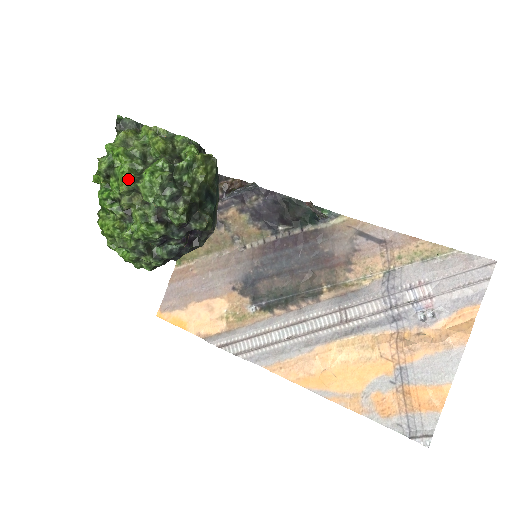
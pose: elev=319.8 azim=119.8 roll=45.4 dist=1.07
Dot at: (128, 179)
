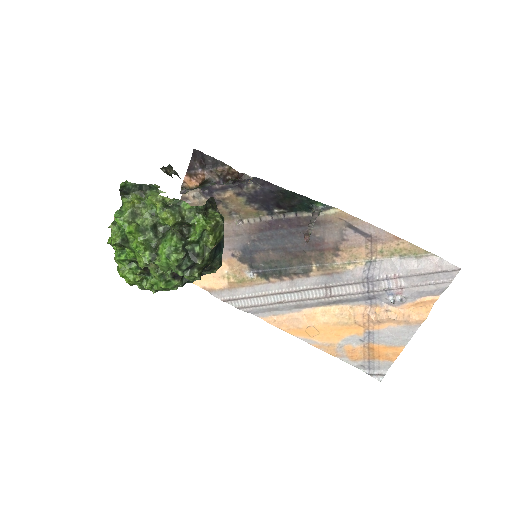
Dot at: (145, 259)
